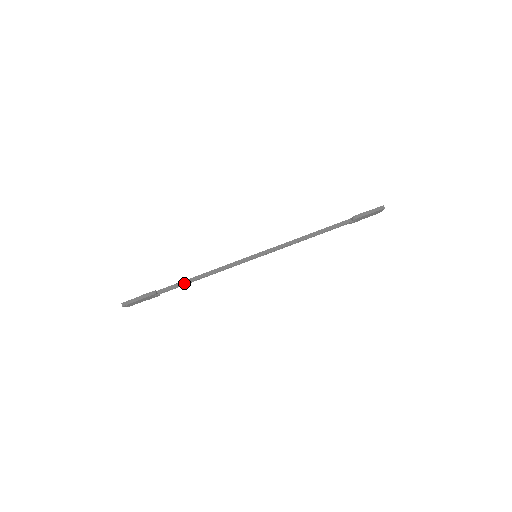
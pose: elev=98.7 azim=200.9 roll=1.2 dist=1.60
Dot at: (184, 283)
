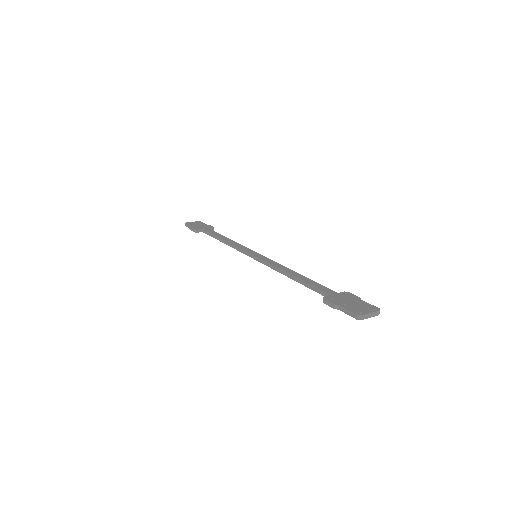
Dot at: (214, 237)
